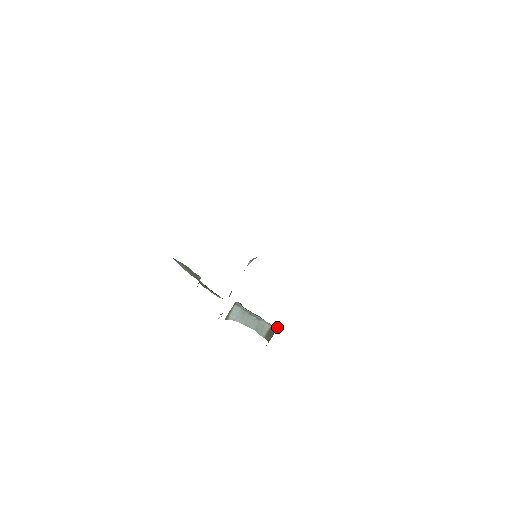
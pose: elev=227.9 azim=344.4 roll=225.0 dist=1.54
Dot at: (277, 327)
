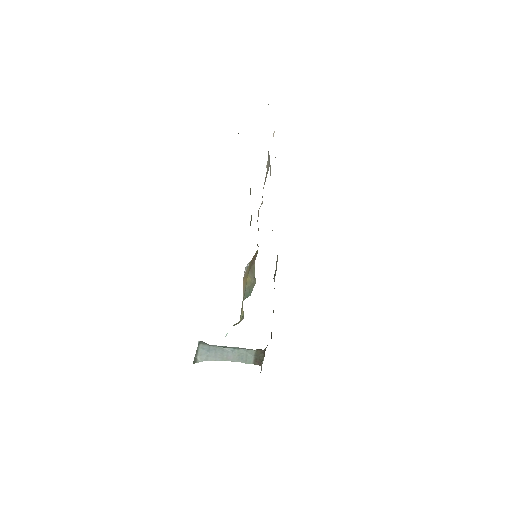
Dot at: occluded
